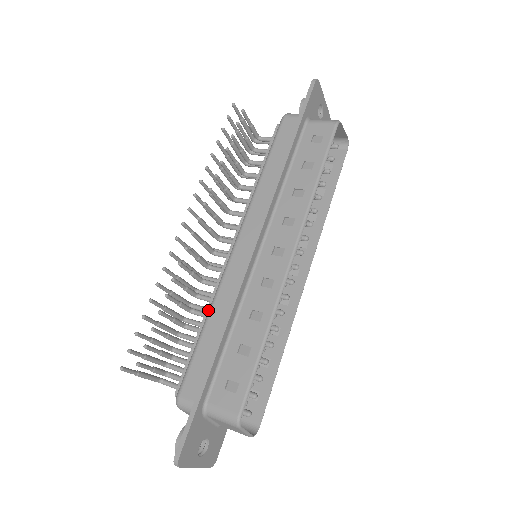
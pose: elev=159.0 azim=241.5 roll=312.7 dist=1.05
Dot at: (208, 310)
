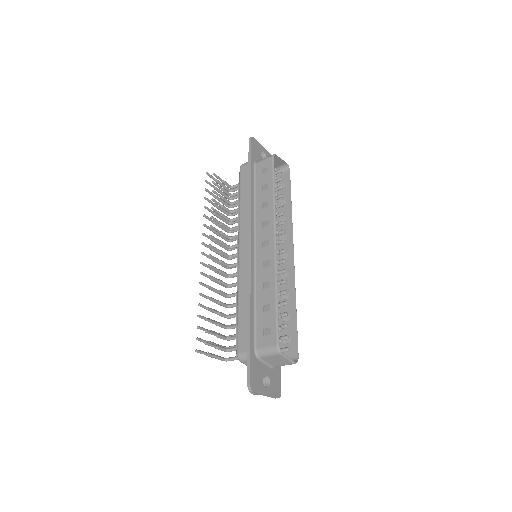
Dot at: occluded
